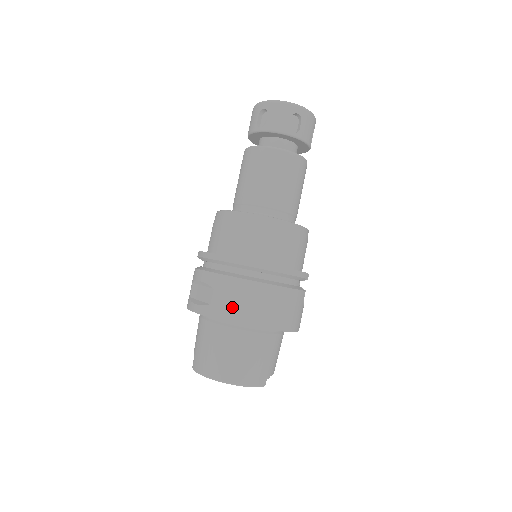
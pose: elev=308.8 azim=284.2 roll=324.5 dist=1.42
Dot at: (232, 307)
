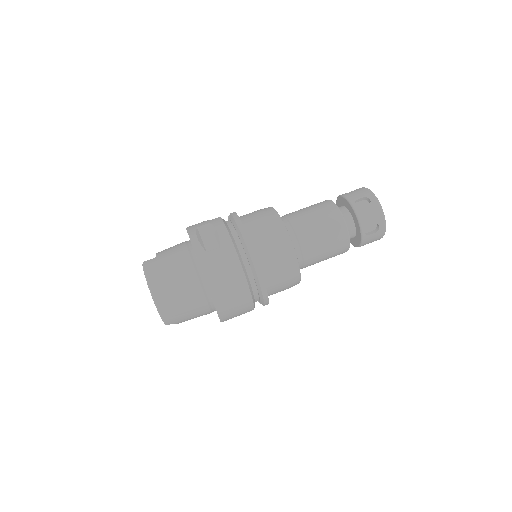
Dot at: (216, 271)
